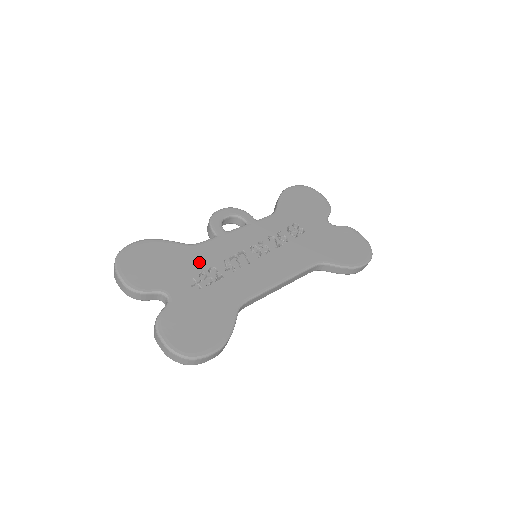
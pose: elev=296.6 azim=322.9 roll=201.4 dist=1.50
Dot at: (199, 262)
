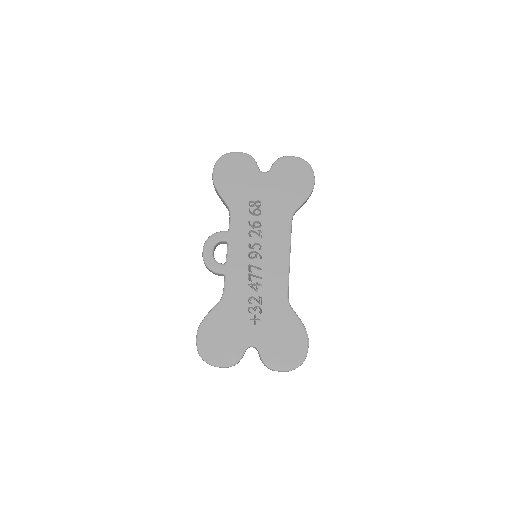
Dot at: (239, 305)
